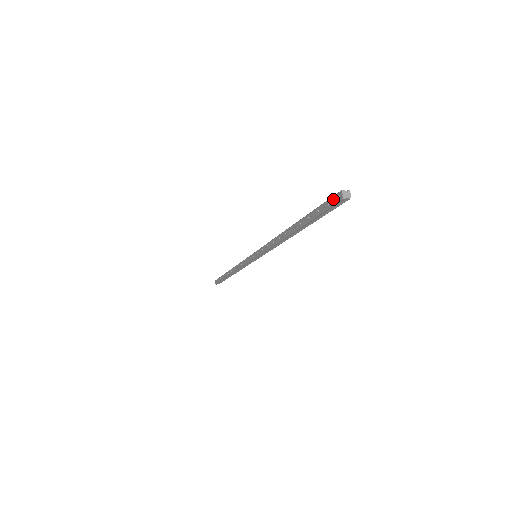
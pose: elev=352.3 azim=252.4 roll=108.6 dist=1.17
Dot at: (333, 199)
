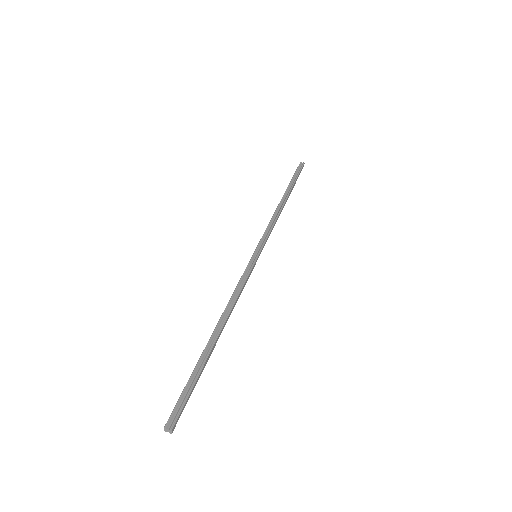
Dot at: (171, 414)
